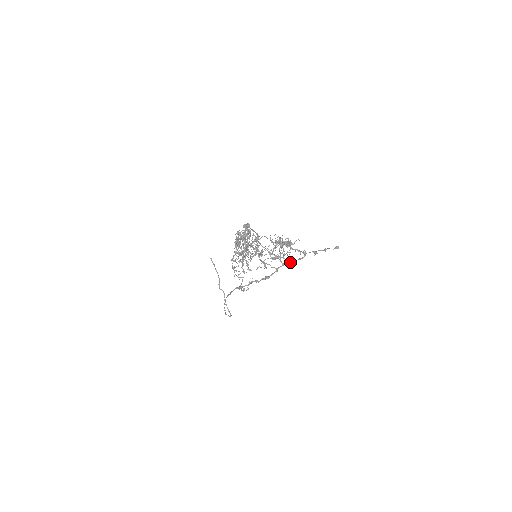
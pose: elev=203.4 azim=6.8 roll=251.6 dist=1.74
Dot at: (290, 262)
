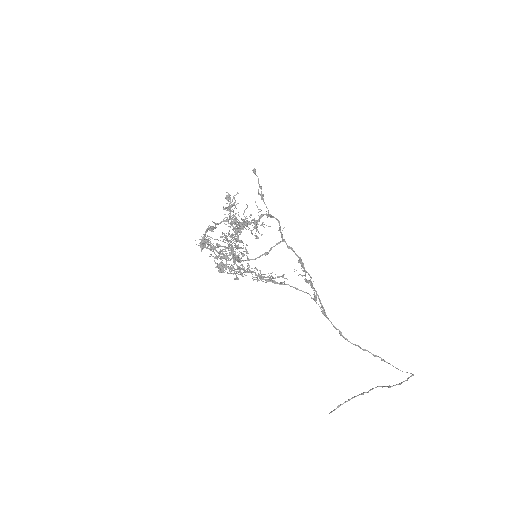
Dot at: (281, 233)
